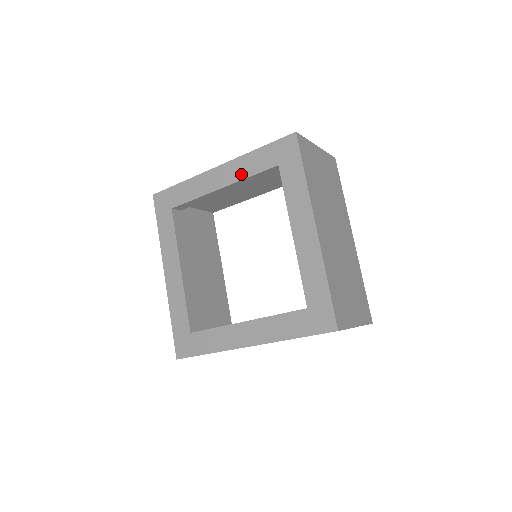
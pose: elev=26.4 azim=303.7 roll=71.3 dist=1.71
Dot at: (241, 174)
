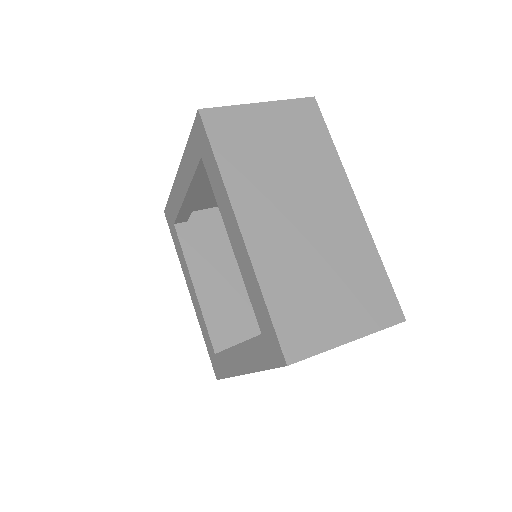
Dot at: (188, 176)
